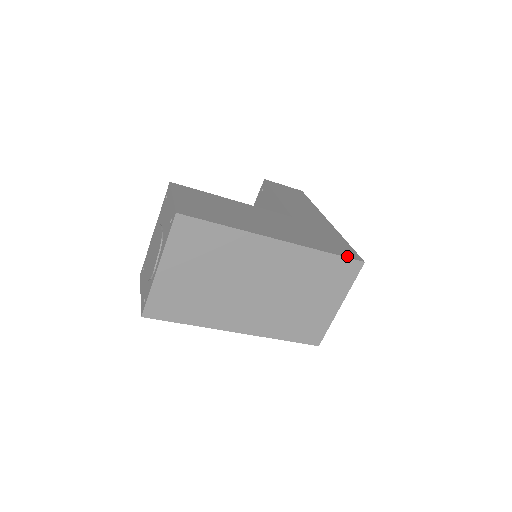
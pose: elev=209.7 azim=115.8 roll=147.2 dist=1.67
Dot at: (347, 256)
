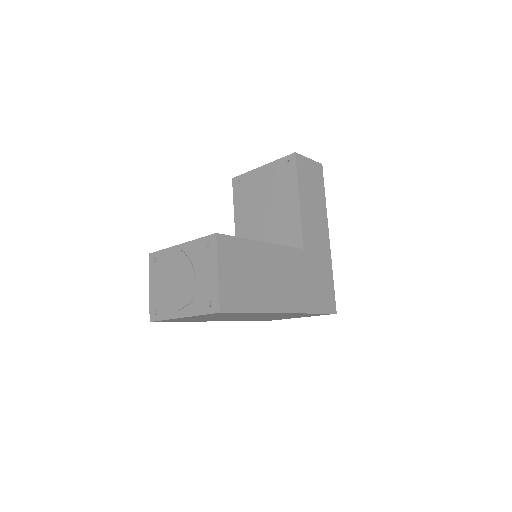
Dot at: (327, 311)
